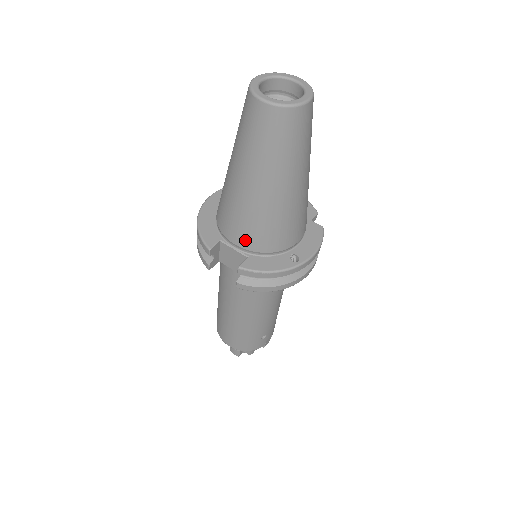
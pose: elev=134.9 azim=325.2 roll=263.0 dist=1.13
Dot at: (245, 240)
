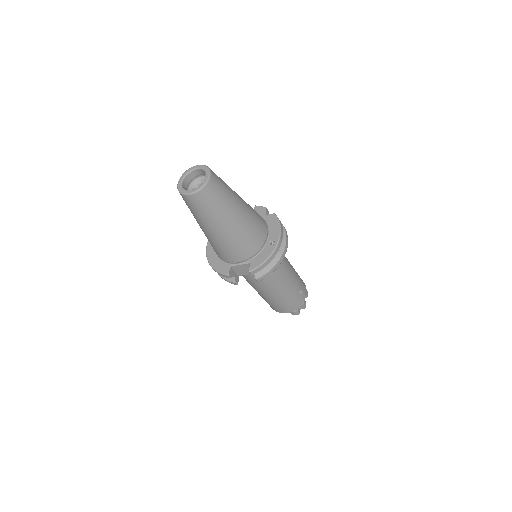
Dot at: (241, 256)
